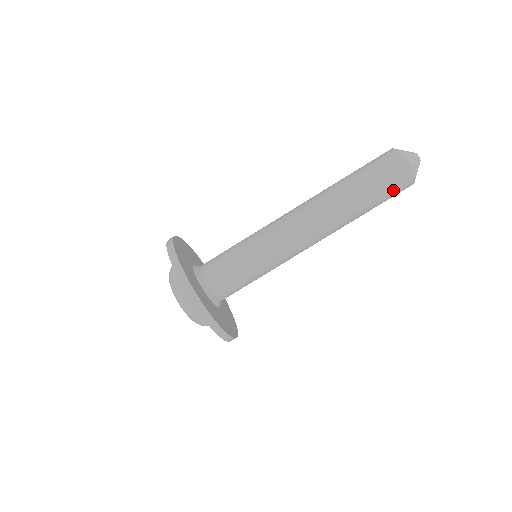
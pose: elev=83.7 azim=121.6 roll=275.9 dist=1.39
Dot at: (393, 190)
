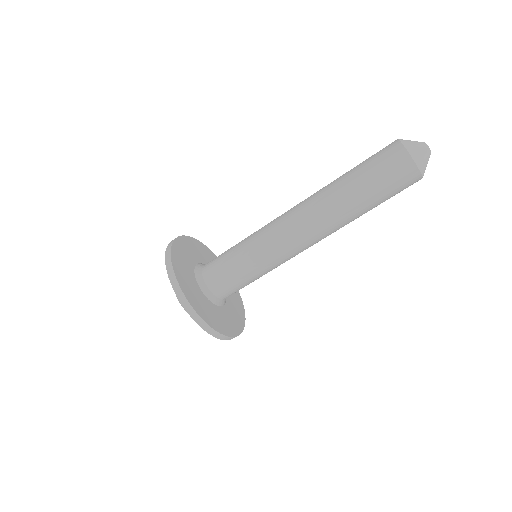
Dot at: occluded
